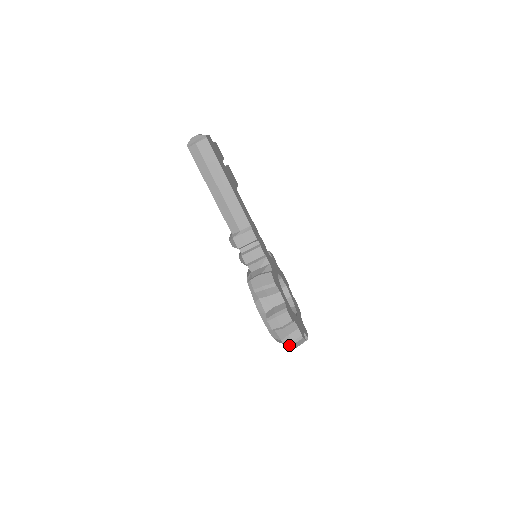
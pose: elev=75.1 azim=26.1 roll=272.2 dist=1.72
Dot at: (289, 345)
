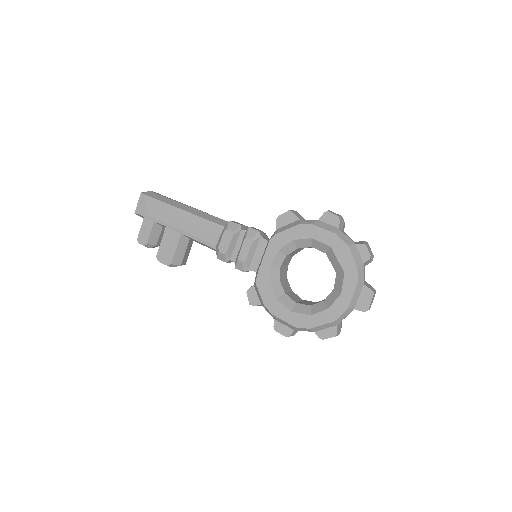
Dot at: (366, 243)
